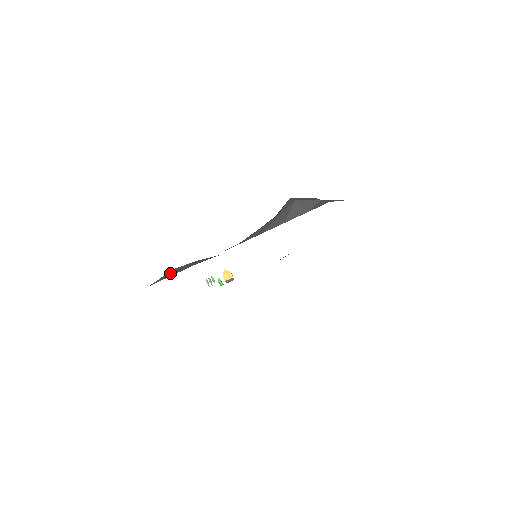
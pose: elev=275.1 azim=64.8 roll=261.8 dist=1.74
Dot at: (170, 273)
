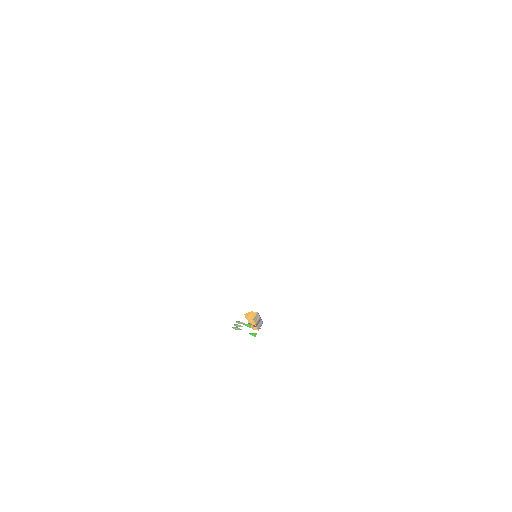
Dot at: occluded
